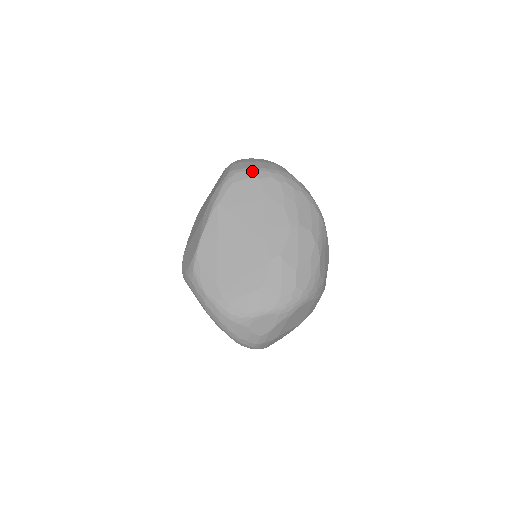
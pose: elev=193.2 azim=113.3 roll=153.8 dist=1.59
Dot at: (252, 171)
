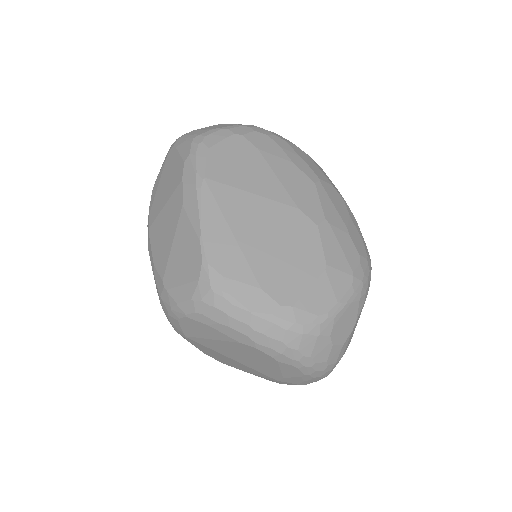
Dot at: (225, 129)
